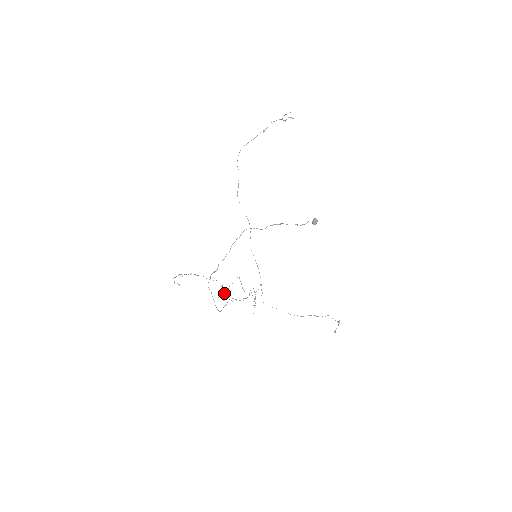
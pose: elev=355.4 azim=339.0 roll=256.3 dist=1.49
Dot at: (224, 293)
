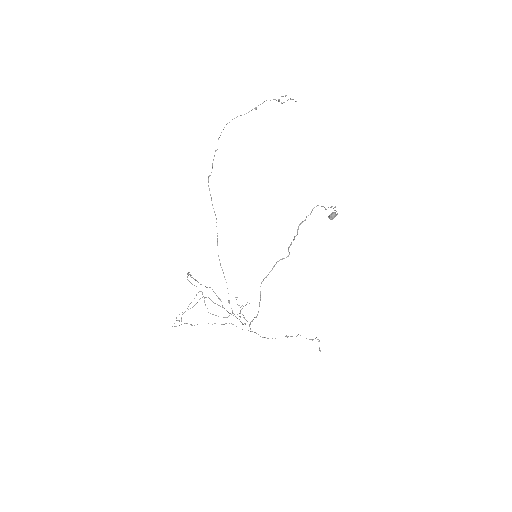
Dot at: (220, 306)
